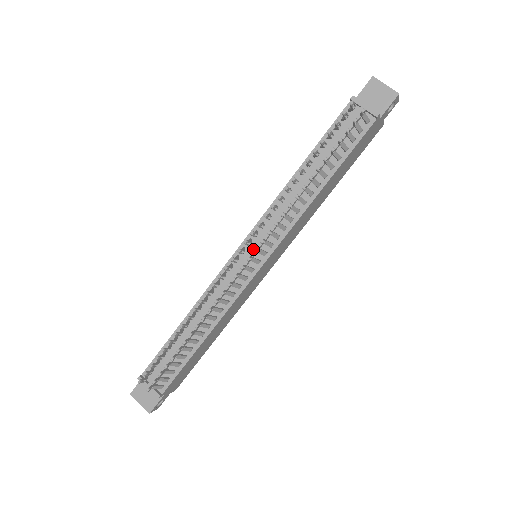
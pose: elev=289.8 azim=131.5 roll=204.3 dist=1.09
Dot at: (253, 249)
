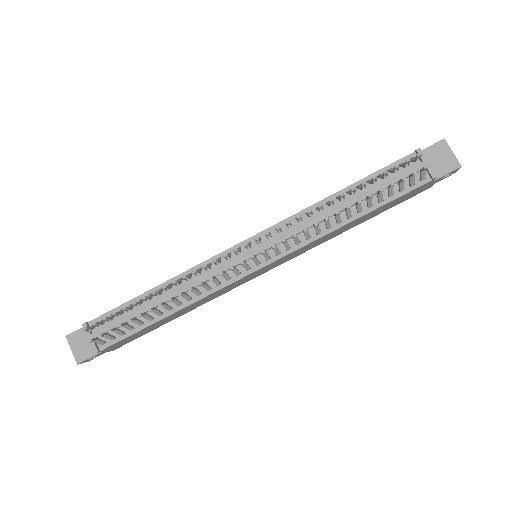
Dot at: (259, 249)
